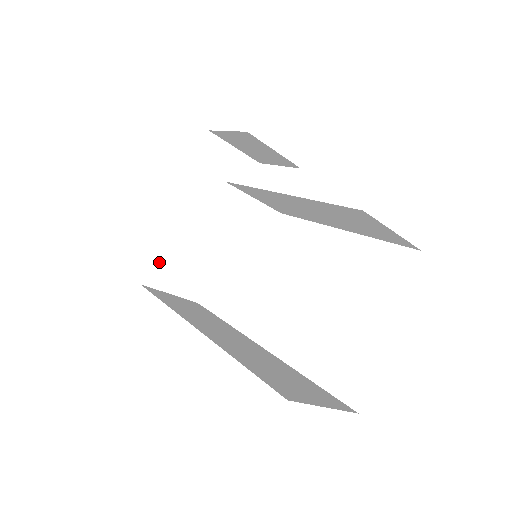
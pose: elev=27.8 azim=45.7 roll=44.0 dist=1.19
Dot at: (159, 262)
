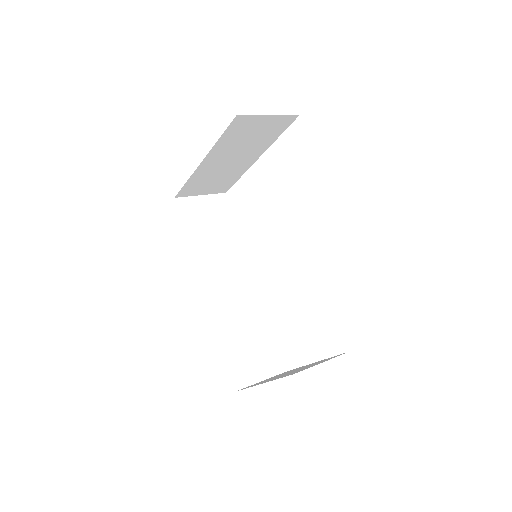
Dot at: (189, 186)
